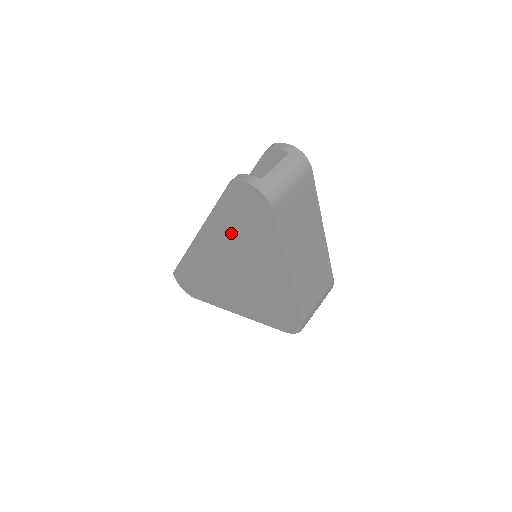
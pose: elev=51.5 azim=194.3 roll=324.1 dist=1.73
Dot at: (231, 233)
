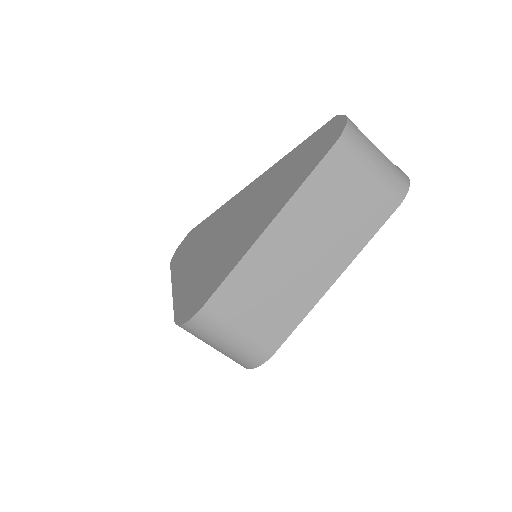
Dot at: (275, 178)
